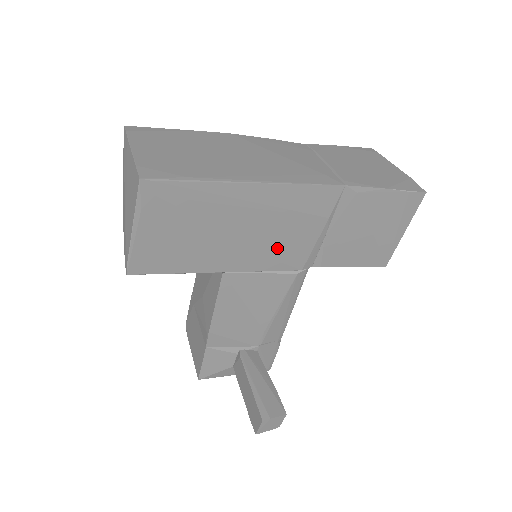
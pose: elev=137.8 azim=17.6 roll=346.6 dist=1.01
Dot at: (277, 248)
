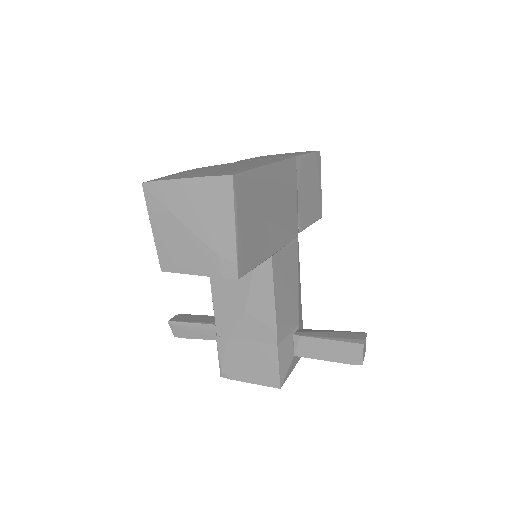
Dot at: (287, 220)
